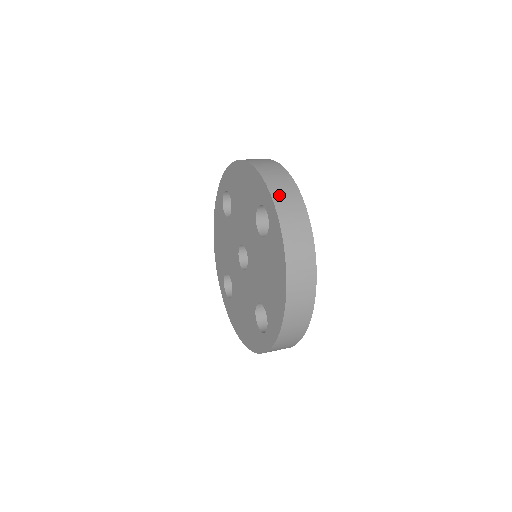
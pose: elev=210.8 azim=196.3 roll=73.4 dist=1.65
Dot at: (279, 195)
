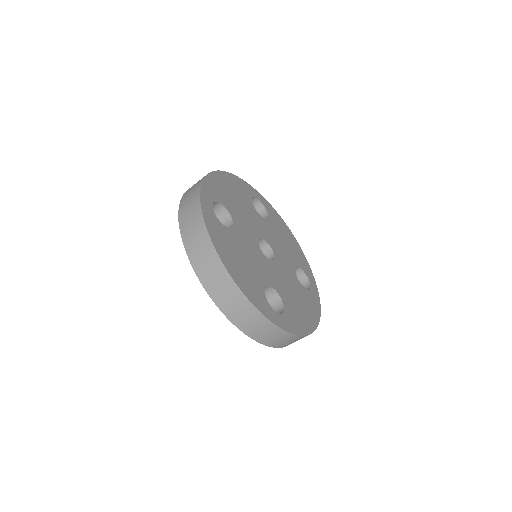
Dot at: (184, 205)
